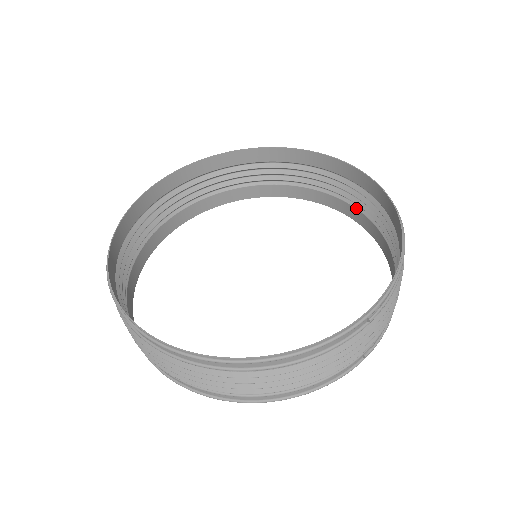
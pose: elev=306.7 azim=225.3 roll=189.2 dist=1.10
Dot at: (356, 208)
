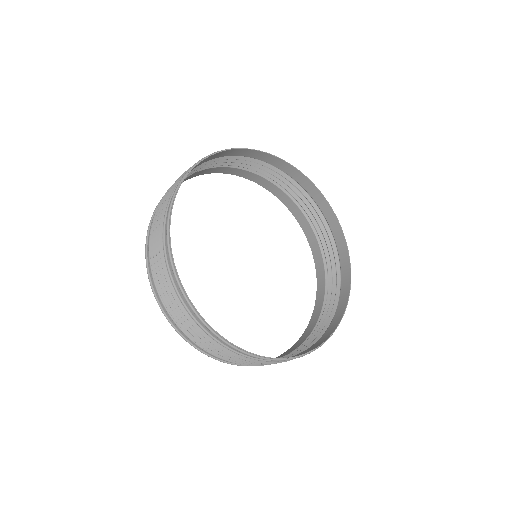
Dot at: (300, 209)
